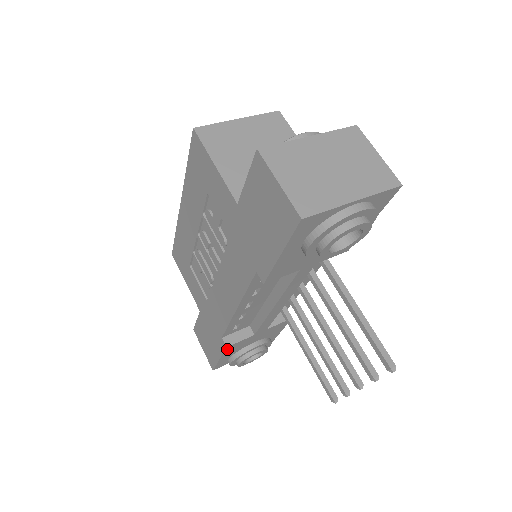
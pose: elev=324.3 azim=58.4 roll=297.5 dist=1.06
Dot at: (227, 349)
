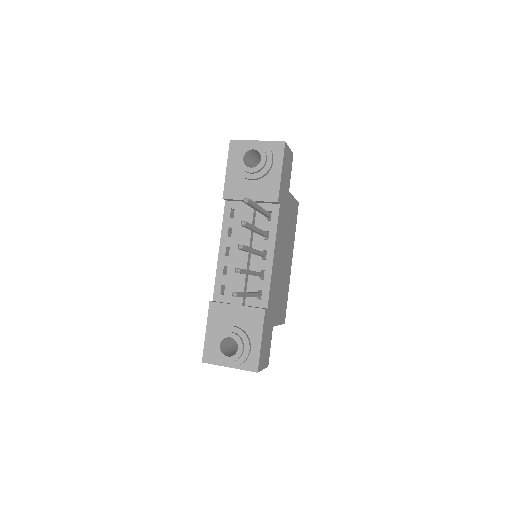
Dot at: (211, 309)
